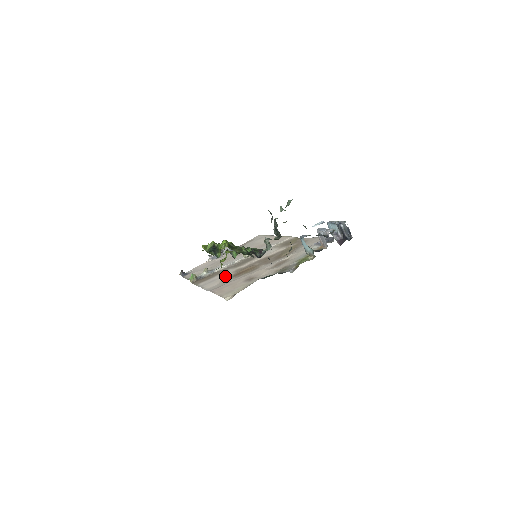
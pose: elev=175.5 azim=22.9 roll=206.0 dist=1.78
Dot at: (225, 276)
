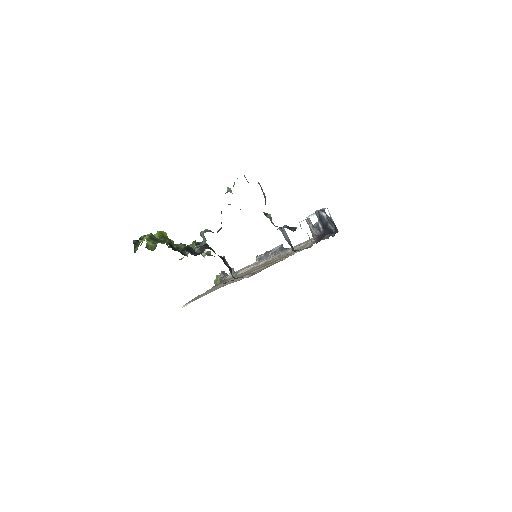
Dot at: occluded
